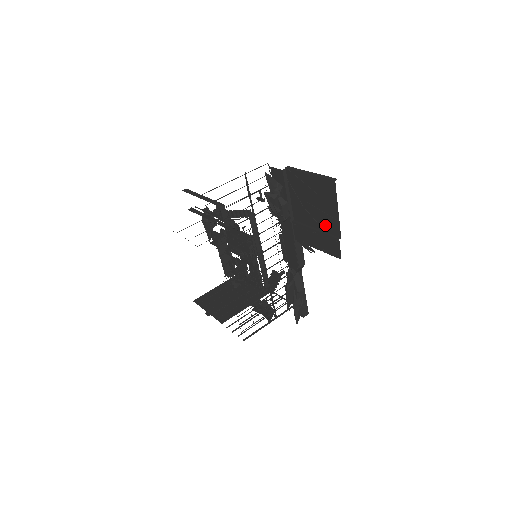
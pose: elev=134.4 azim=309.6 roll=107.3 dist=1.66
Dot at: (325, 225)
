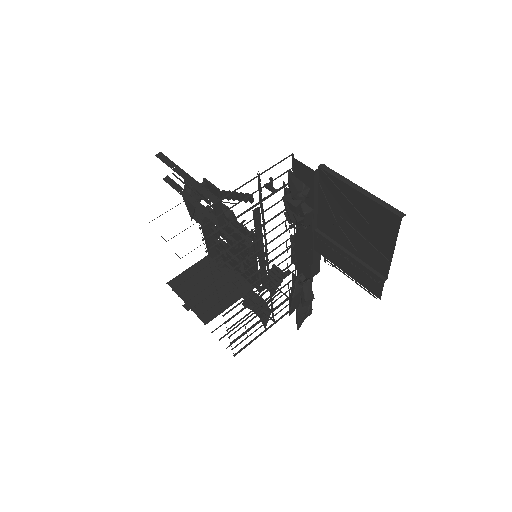
Dot at: (366, 255)
